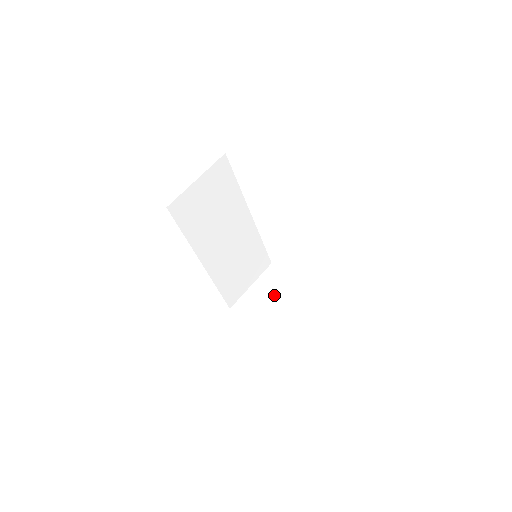
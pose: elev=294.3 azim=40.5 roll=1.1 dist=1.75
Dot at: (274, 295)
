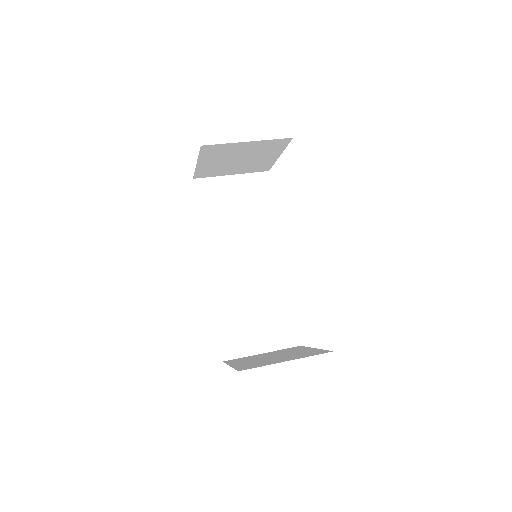
Dot at: (276, 355)
